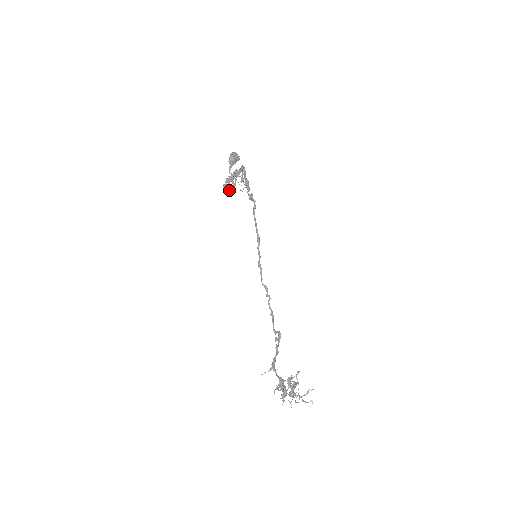
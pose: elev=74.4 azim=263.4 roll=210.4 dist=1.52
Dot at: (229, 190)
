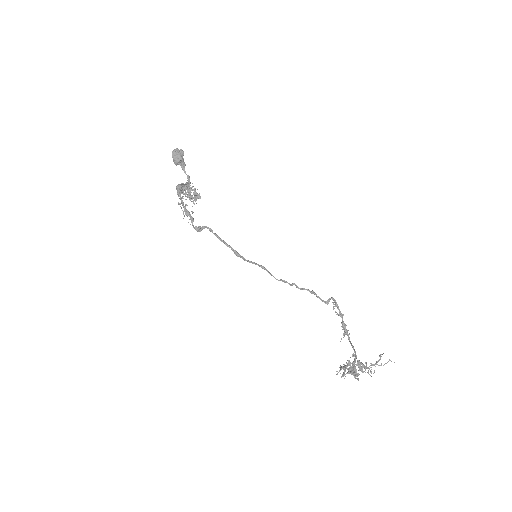
Dot at: occluded
